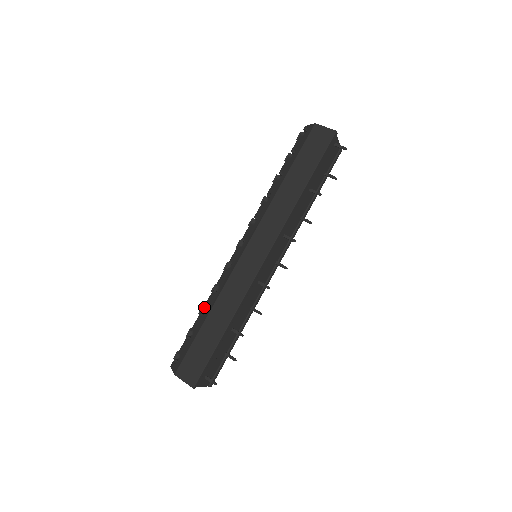
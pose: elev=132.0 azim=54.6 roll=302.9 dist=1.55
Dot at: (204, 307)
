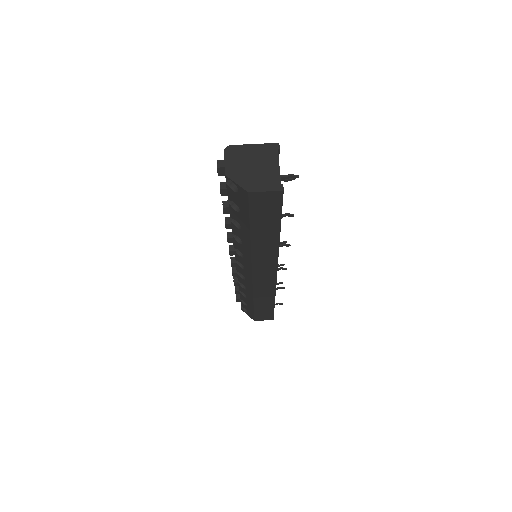
Dot at: occluded
